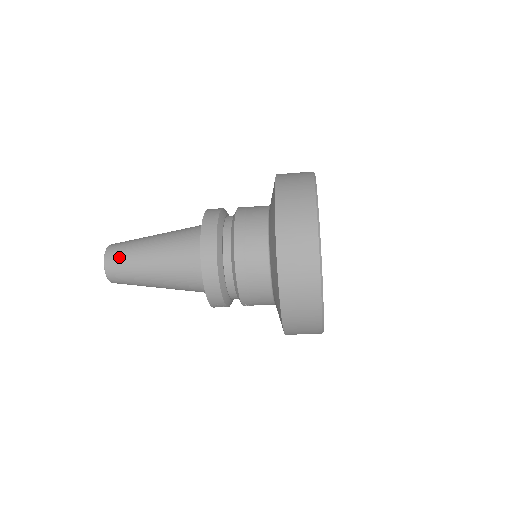
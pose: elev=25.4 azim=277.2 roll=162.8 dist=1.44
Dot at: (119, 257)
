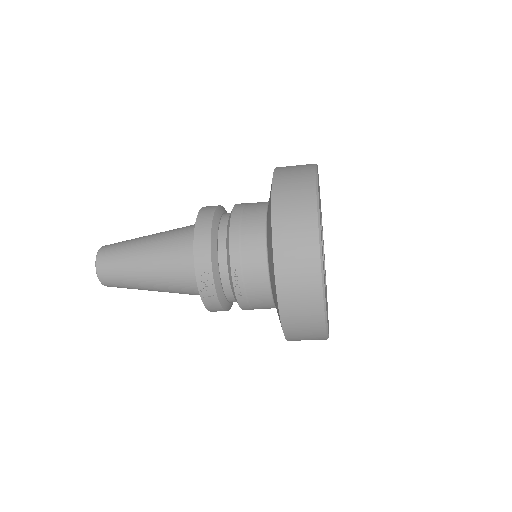
Dot at: (117, 243)
